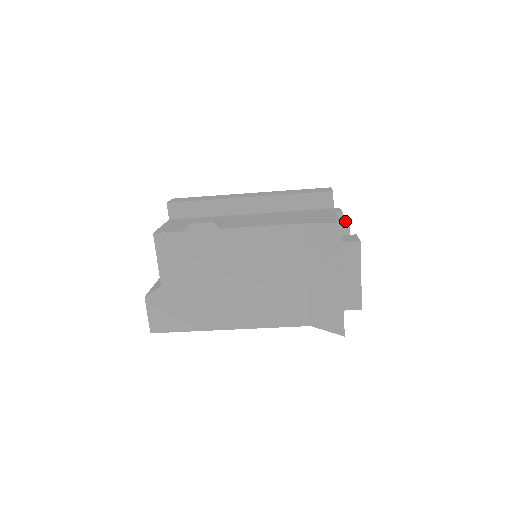
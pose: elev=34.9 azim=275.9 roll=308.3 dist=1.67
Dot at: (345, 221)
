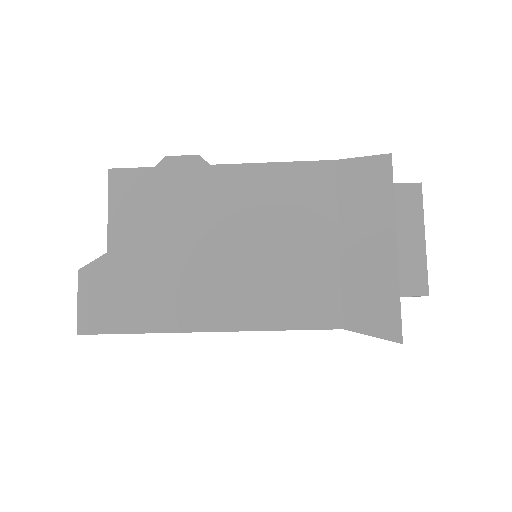
Dot at: occluded
